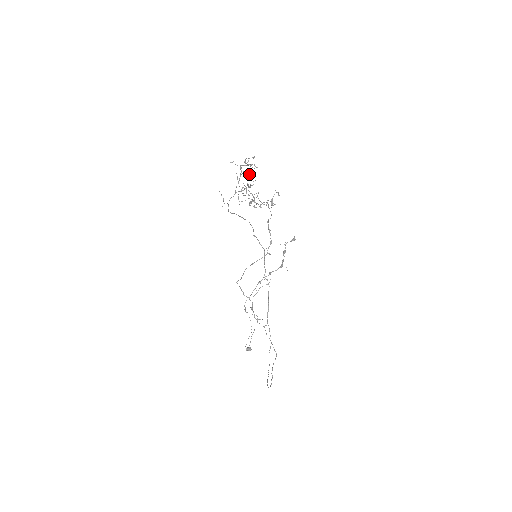
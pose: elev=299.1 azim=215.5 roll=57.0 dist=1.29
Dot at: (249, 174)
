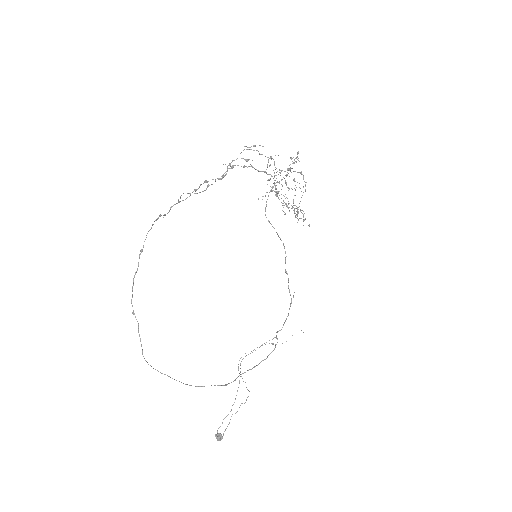
Dot at: occluded
